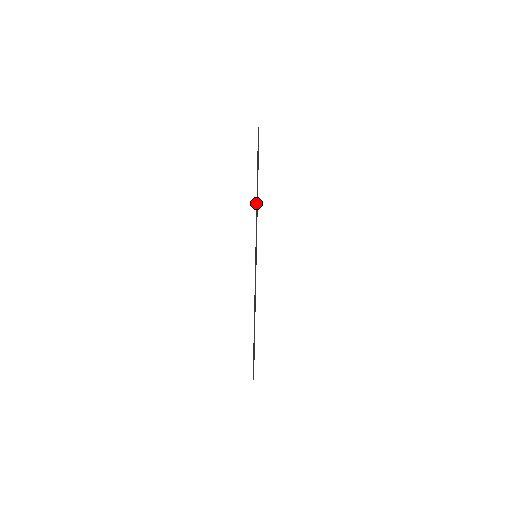
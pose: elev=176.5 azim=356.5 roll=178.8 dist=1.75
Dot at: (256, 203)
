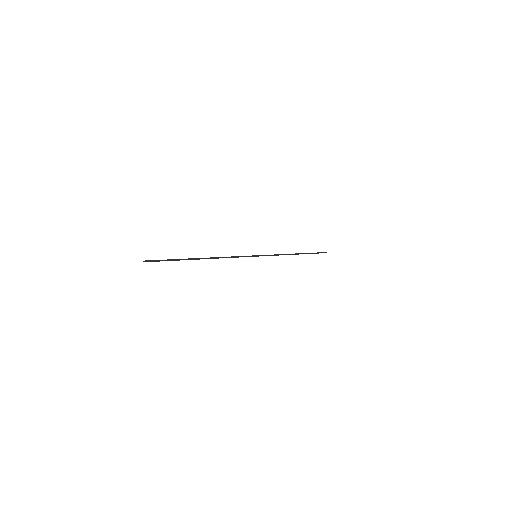
Dot at: (288, 254)
